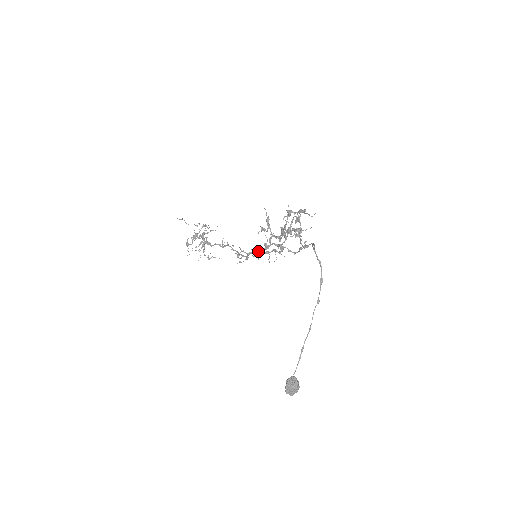
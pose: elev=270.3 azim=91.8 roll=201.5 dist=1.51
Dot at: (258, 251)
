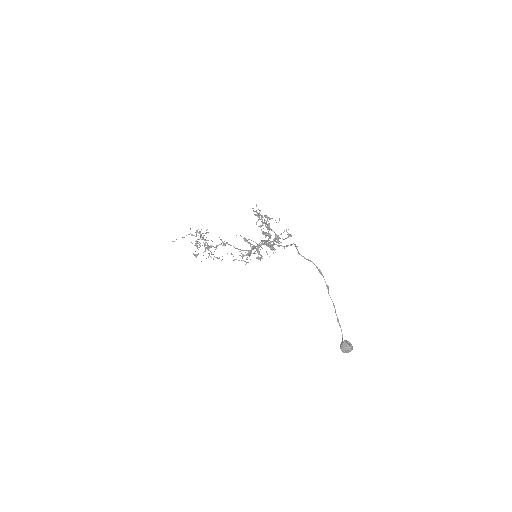
Dot at: occluded
